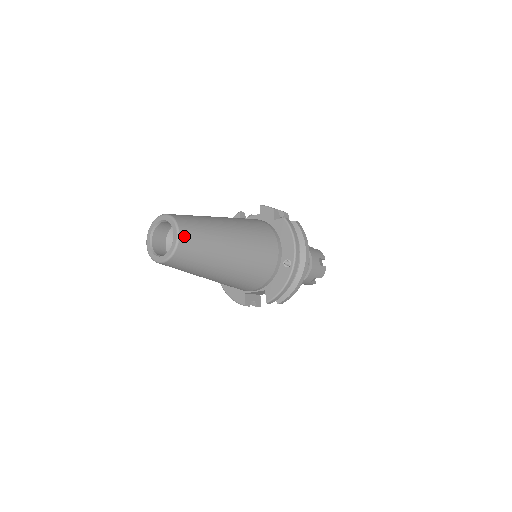
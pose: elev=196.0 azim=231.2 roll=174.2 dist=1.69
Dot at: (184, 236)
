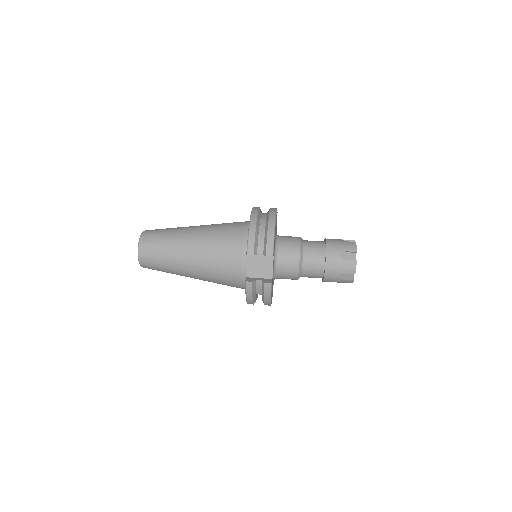
Dot at: (148, 231)
